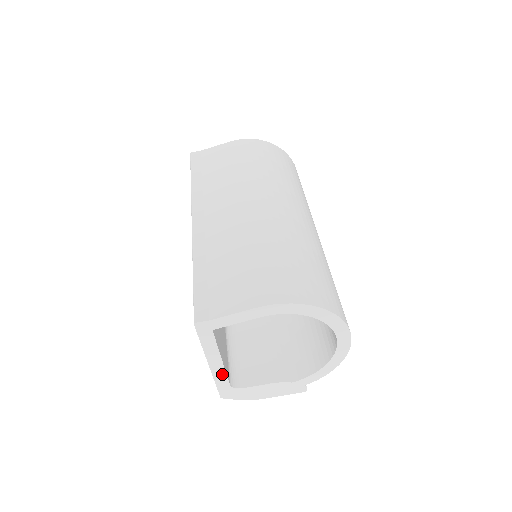
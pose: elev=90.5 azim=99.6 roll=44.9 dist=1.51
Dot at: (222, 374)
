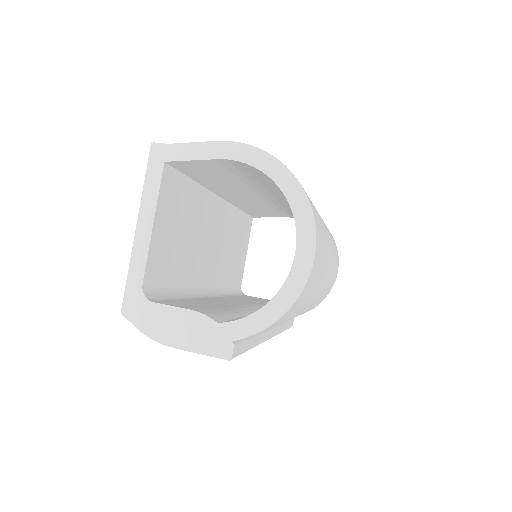
Dot at: (143, 256)
